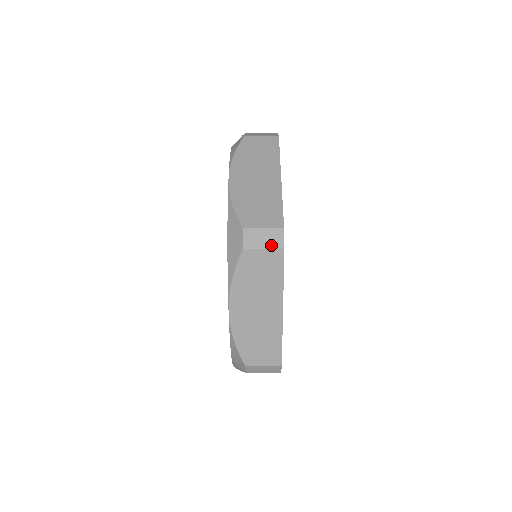
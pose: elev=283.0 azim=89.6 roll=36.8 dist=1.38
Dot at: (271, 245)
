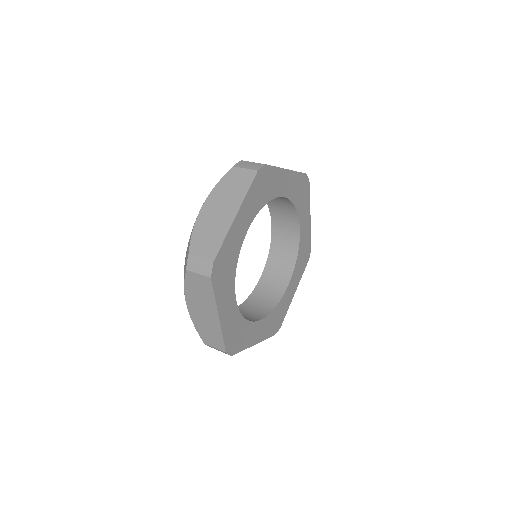
Dot at: occluded
